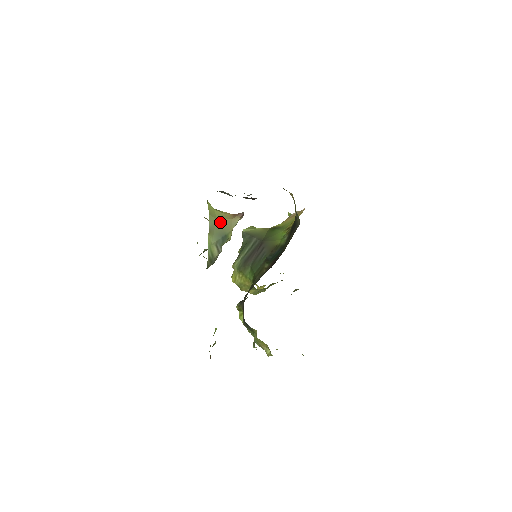
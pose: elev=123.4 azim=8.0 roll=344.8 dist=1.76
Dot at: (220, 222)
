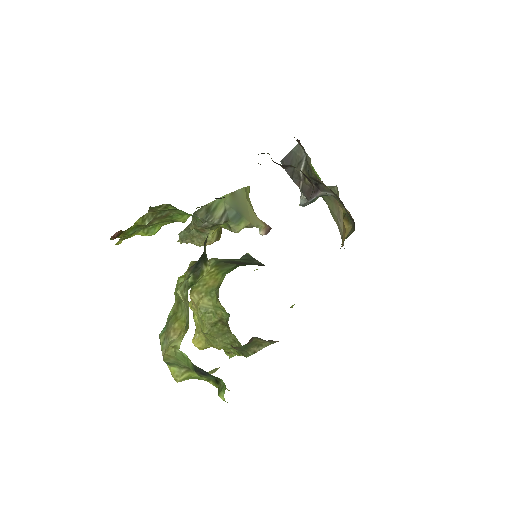
Dot at: (247, 204)
